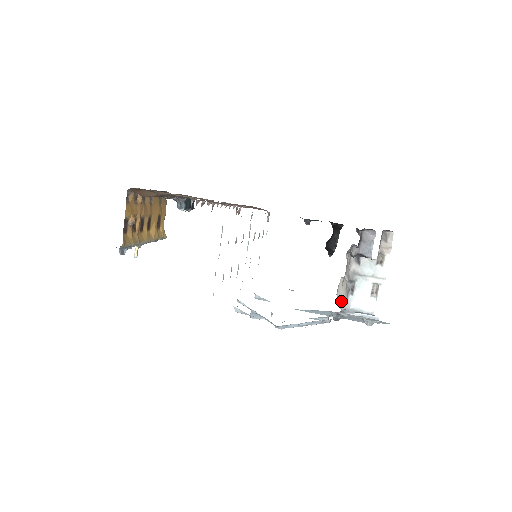
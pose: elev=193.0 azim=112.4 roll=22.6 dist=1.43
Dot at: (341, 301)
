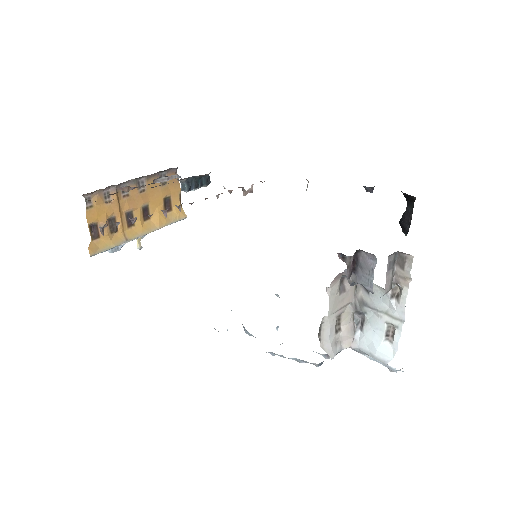
Dot at: (341, 338)
